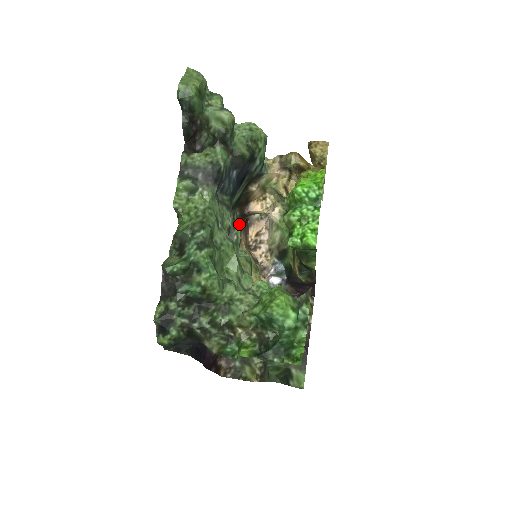
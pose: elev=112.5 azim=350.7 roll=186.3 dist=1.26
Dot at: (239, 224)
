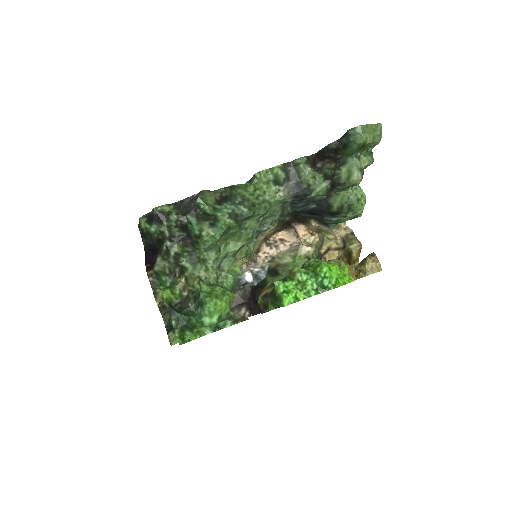
Dot at: (279, 224)
